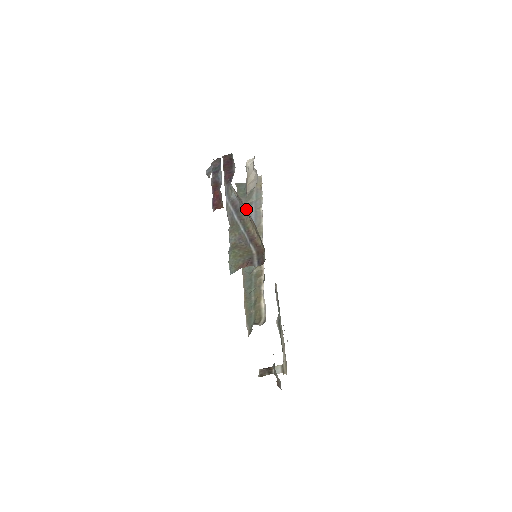
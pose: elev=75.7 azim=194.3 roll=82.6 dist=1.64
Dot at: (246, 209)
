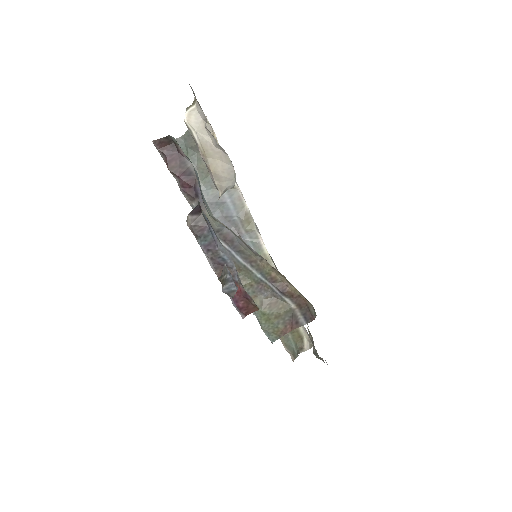
Dot at: occluded
